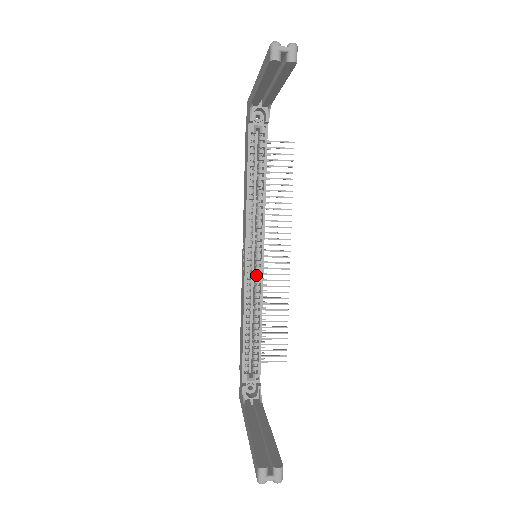
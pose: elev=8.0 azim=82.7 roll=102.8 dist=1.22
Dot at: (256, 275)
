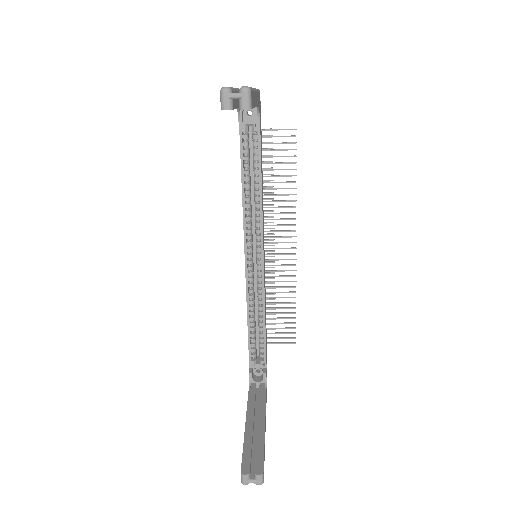
Dot at: (257, 274)
